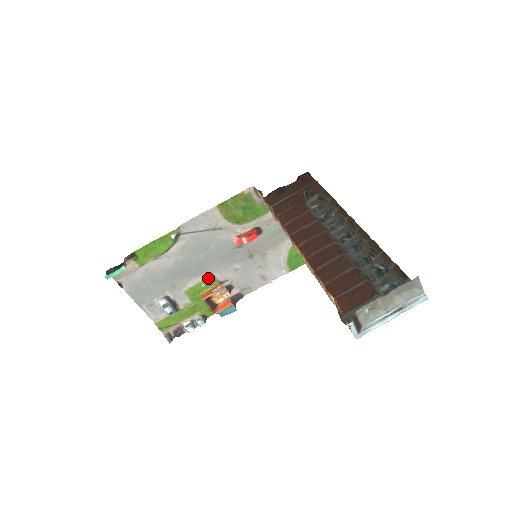
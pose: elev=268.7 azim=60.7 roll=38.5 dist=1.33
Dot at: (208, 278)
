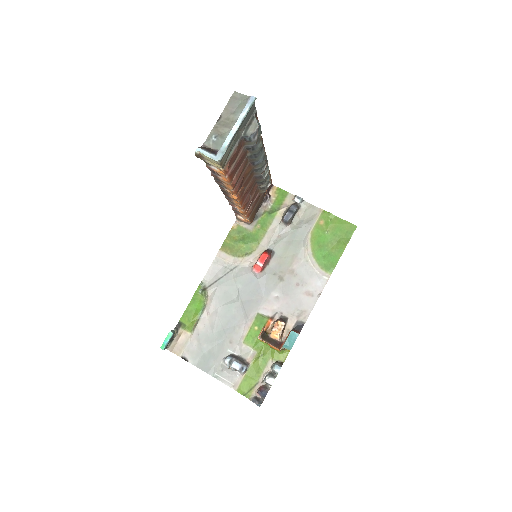
Dot at: (256, 319)
